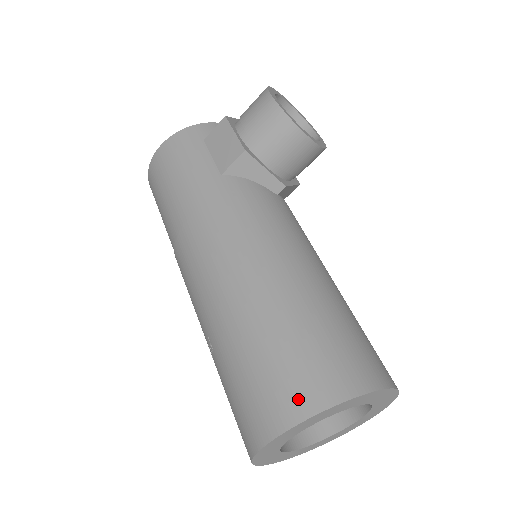
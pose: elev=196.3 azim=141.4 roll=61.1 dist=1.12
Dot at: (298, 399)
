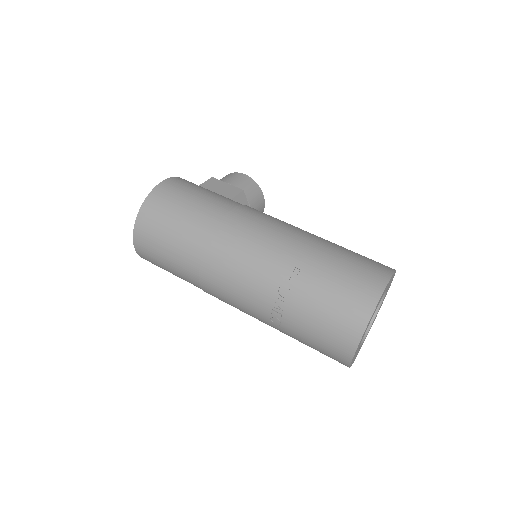
Dot at: (383, 266)
